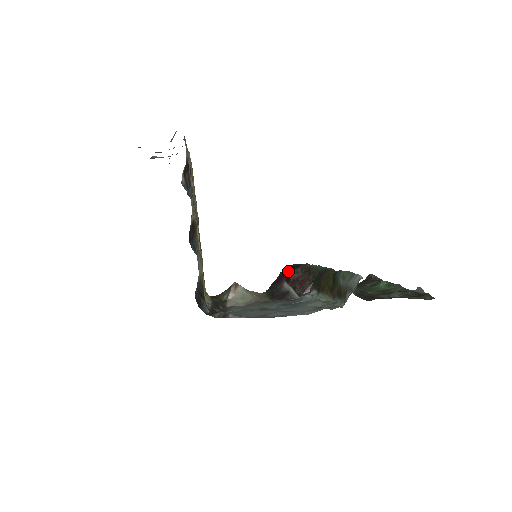
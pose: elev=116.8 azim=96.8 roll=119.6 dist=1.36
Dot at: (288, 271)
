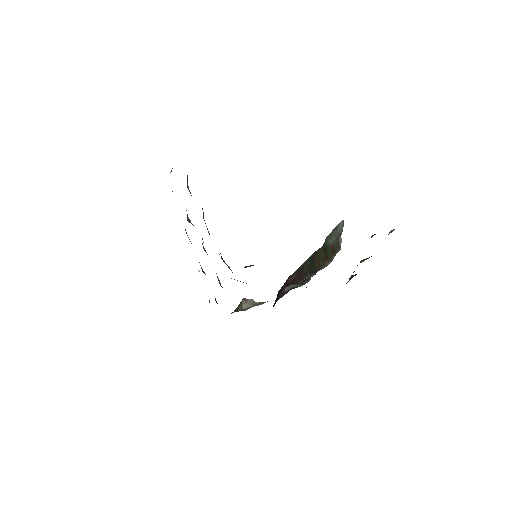
Dot at: (284, 283)
